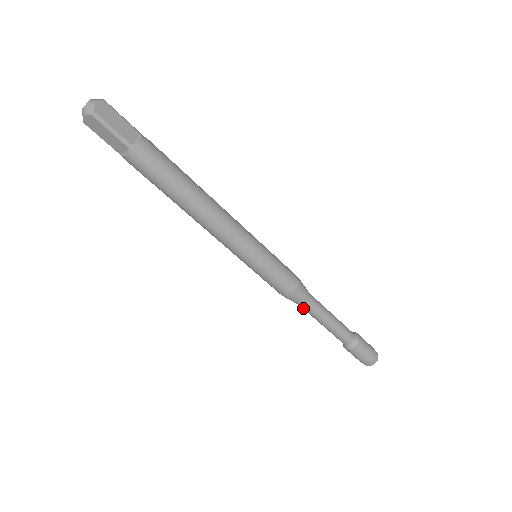
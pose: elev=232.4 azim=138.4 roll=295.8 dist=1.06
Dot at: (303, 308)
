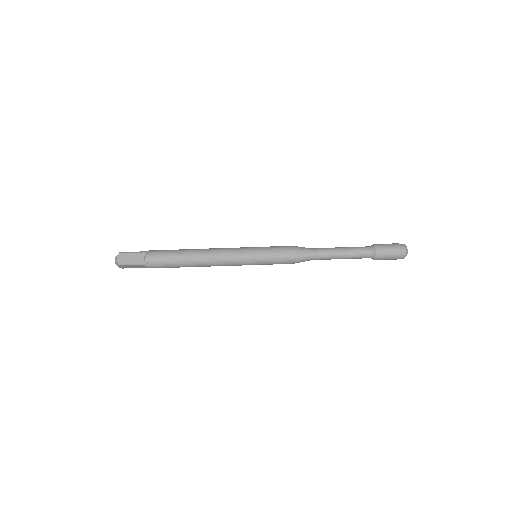
Dot at: occluded
